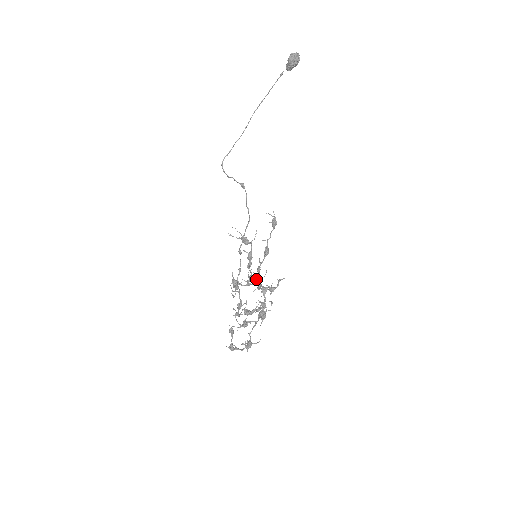
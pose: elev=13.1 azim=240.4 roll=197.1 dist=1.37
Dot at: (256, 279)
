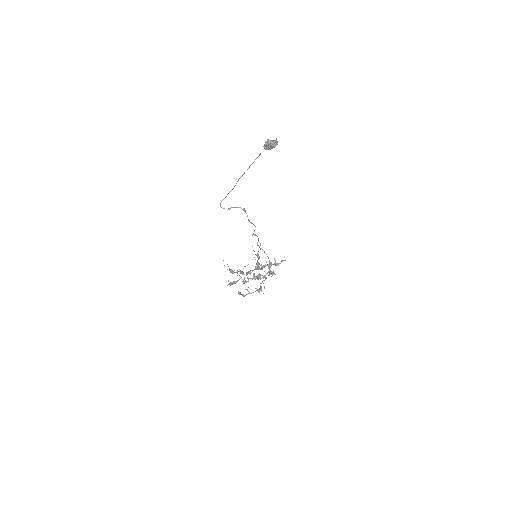
Dot at: (257, 268)
